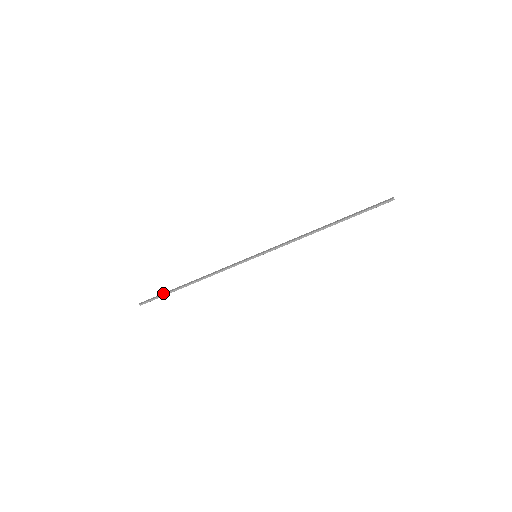
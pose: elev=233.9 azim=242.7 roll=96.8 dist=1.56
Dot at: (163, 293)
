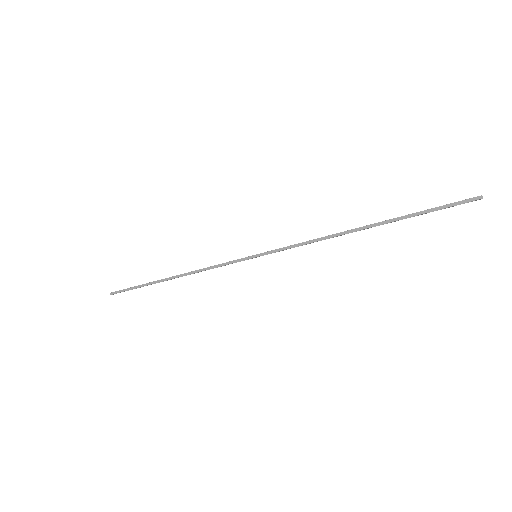
Dot at: (138, 285)
